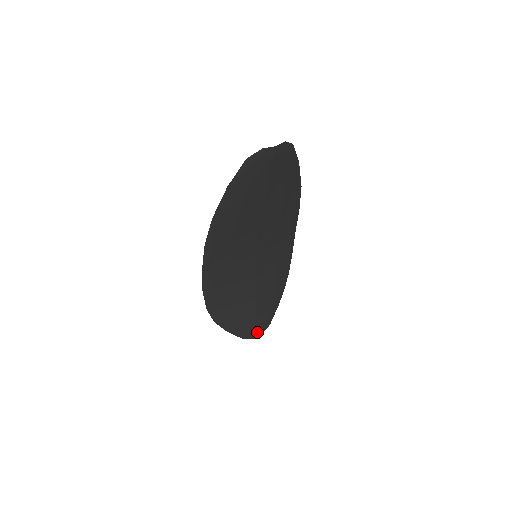
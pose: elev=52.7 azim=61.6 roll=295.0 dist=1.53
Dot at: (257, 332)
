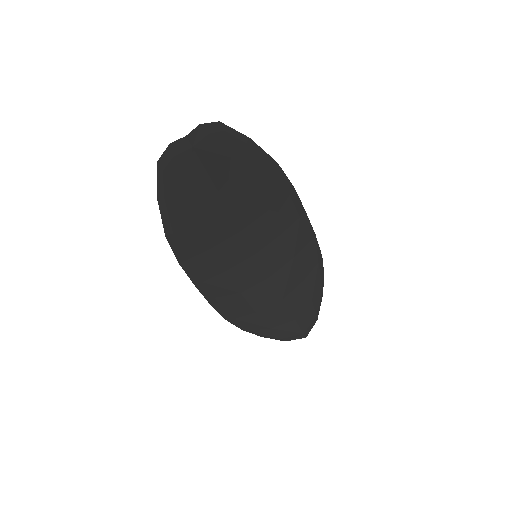
Dot at: (301, 331)
